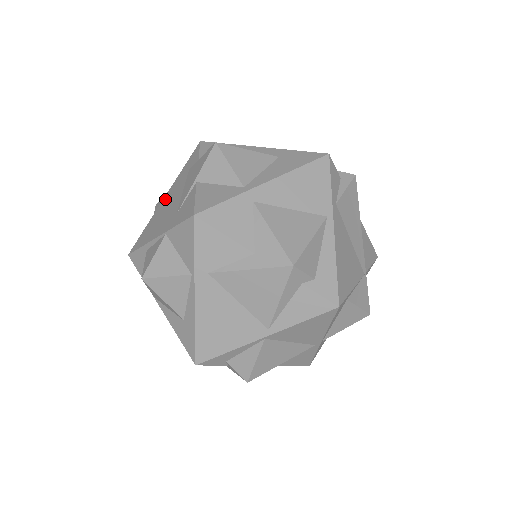
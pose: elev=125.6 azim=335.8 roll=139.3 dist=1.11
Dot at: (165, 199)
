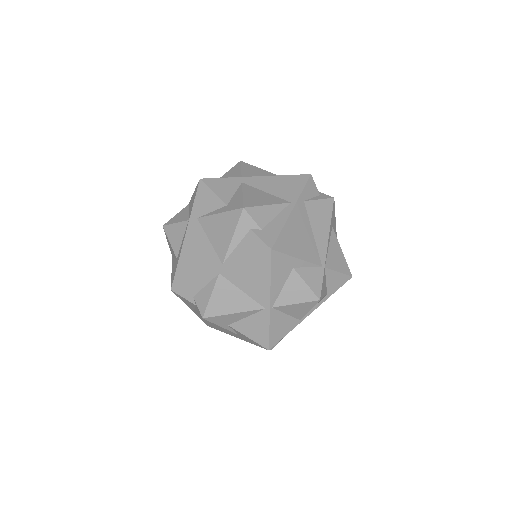
Dot at: occluded
